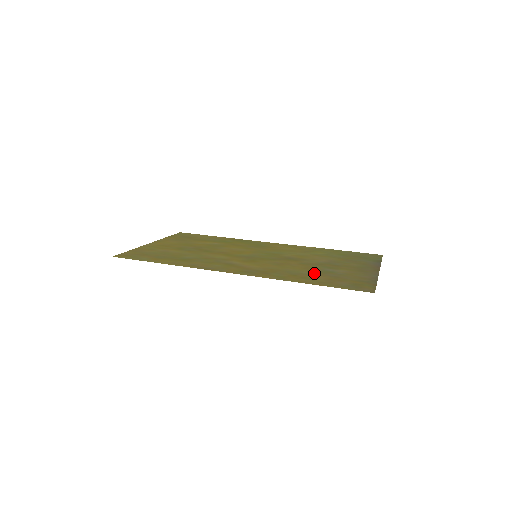
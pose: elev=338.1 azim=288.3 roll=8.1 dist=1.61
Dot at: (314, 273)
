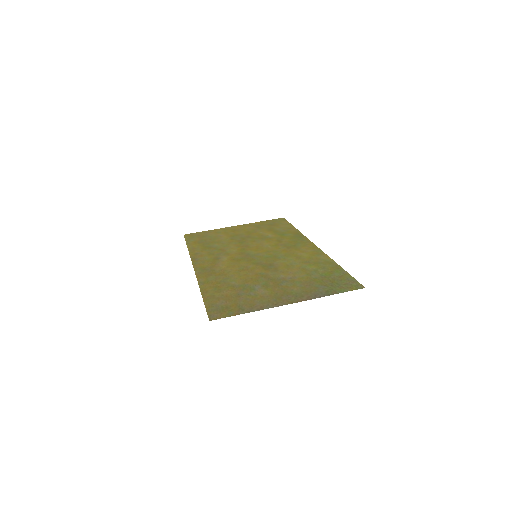
Dot at: (236, 286)
